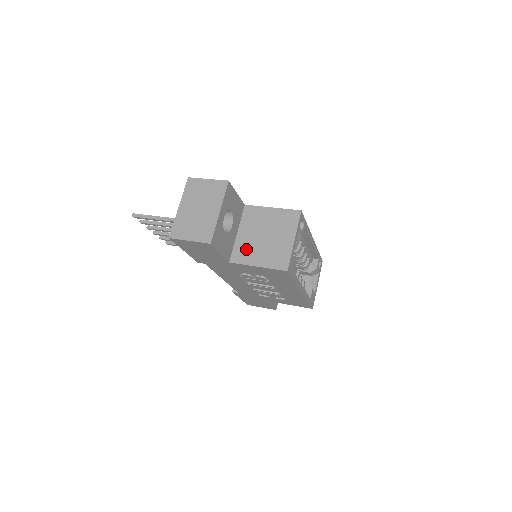
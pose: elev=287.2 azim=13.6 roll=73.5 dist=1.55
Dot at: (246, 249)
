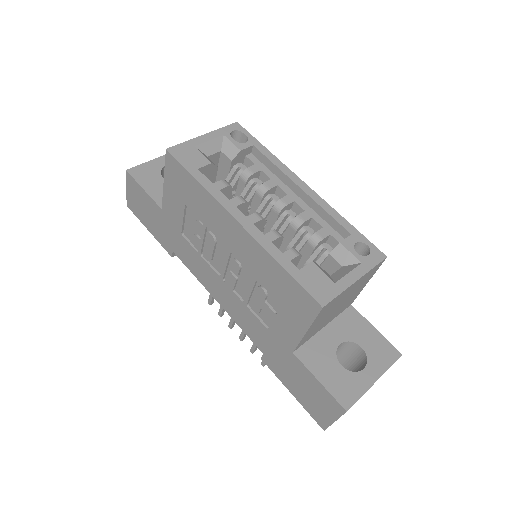
Dot at: occluded
